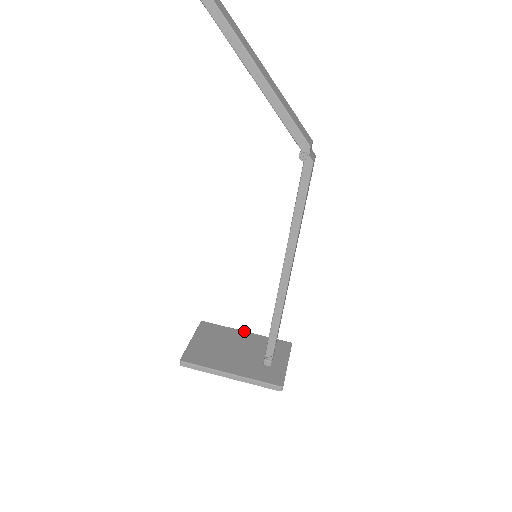
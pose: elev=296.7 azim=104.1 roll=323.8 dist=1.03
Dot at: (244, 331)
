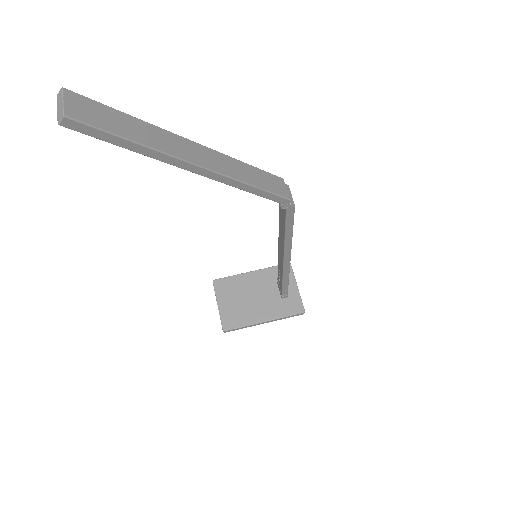
Dot at: (250, 272)
